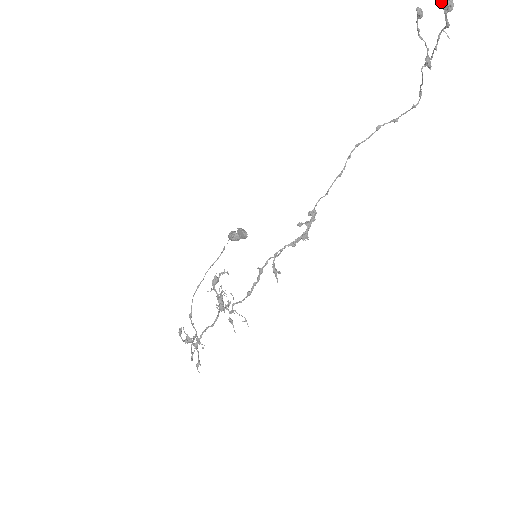
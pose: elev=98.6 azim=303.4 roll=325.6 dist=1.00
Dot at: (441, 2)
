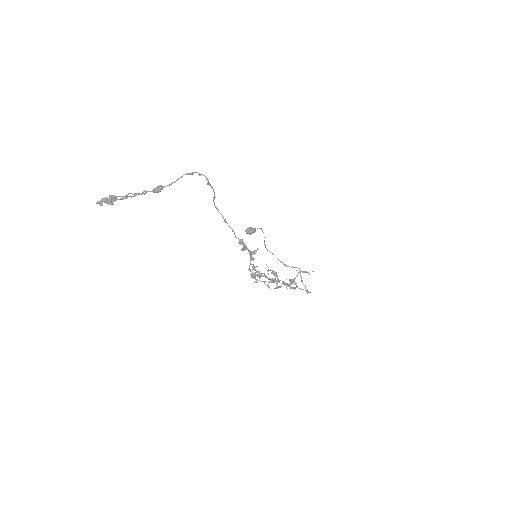
Dot at: (106, 201)
